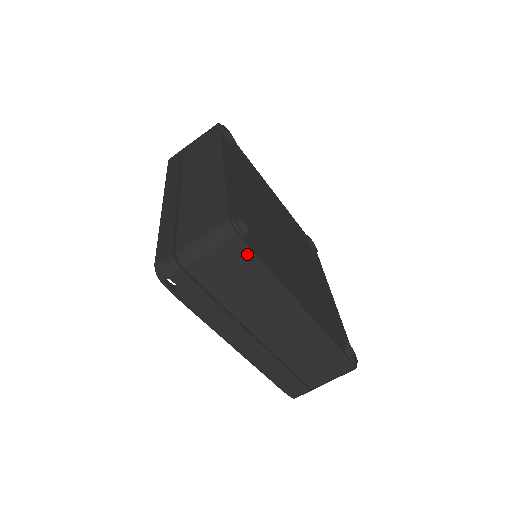
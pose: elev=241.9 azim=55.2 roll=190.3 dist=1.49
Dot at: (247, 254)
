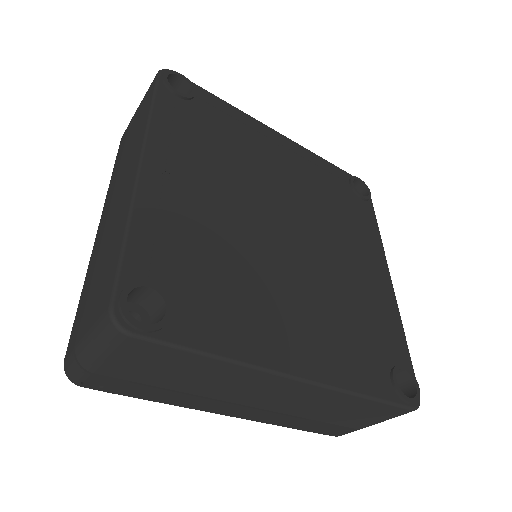
Dot at: (163, 349)
